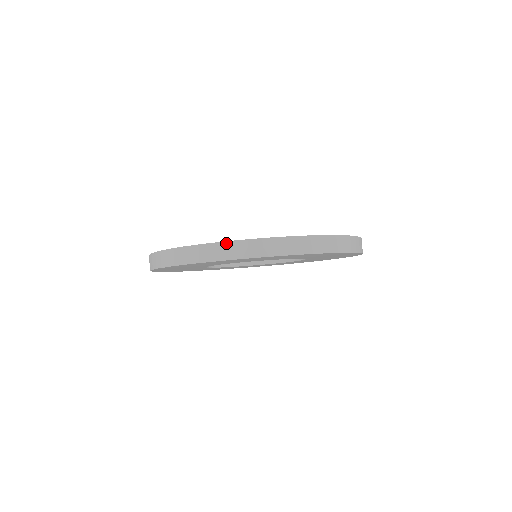
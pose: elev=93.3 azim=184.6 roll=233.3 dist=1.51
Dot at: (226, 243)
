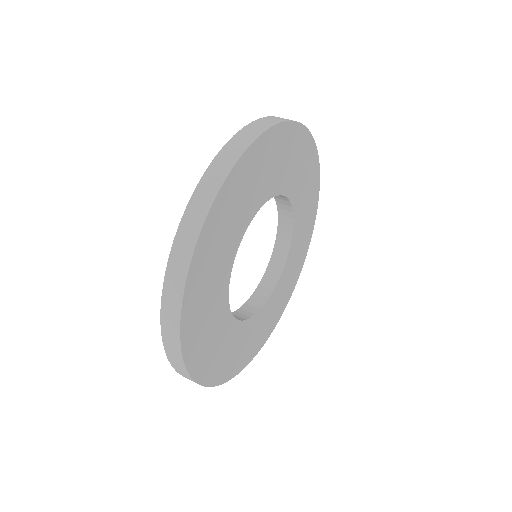
Dot at: (178, 232)
